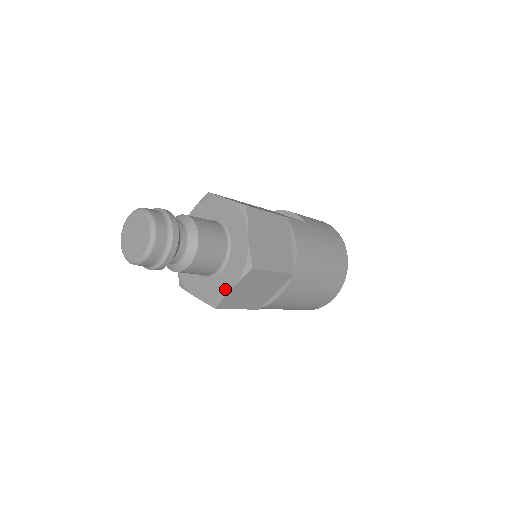
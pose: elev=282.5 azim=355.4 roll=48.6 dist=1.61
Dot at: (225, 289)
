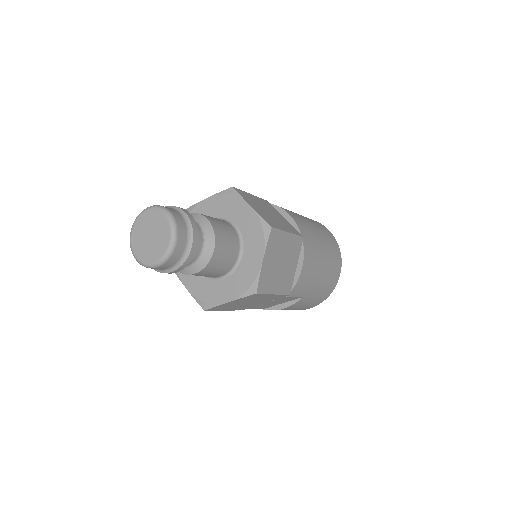
Dot at: (256, 266)
